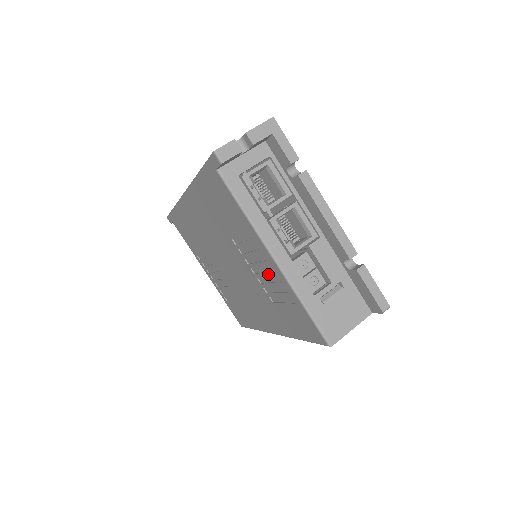
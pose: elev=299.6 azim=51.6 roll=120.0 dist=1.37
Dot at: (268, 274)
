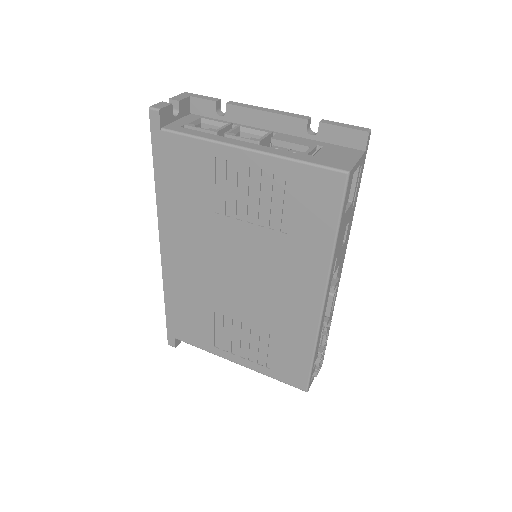
Dot at: (257, 188)
